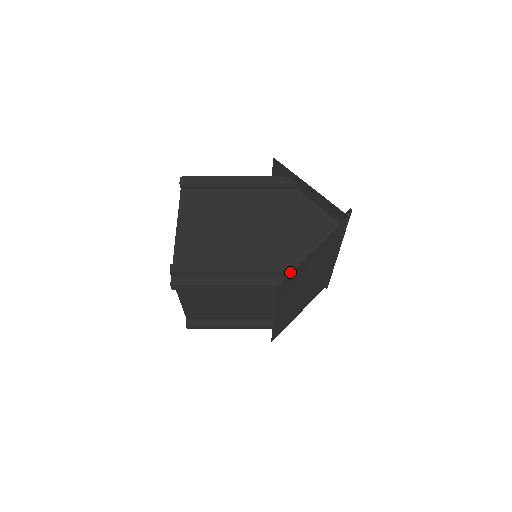
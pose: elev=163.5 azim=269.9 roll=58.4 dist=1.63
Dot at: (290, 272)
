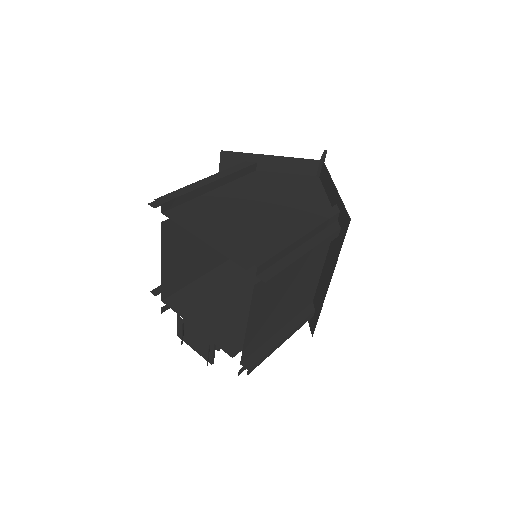
Dot at: (344, 207)
